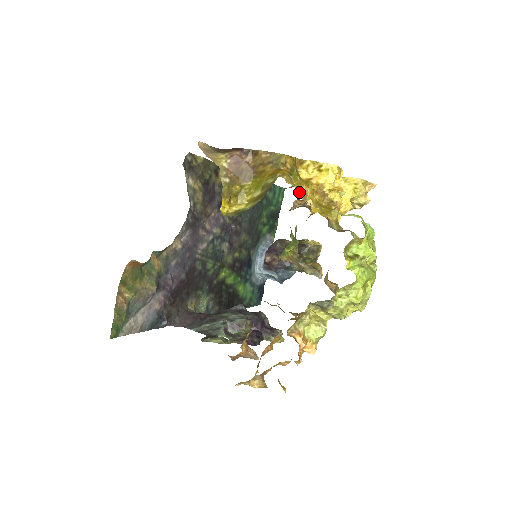
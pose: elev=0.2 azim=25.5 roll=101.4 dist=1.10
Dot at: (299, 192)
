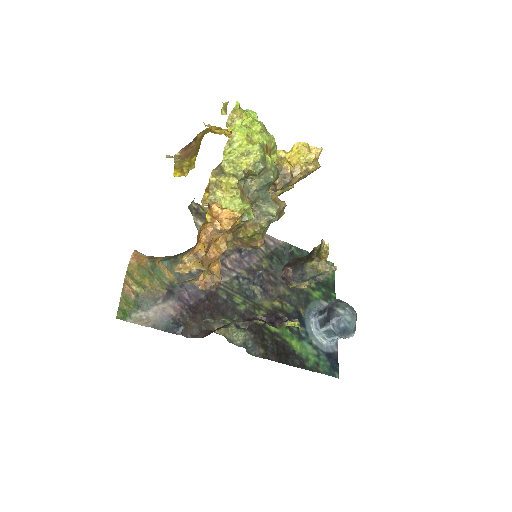
Dot at: (208, 126)
